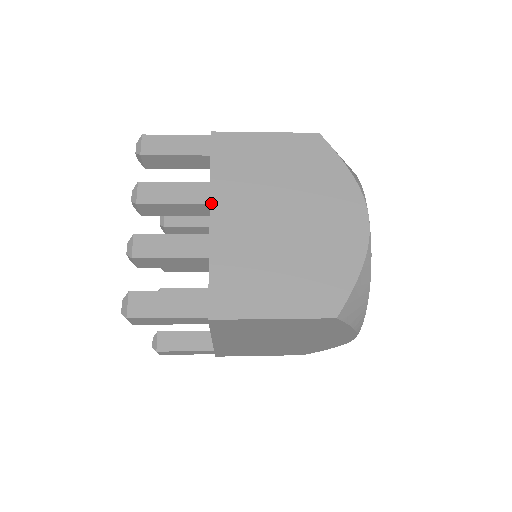
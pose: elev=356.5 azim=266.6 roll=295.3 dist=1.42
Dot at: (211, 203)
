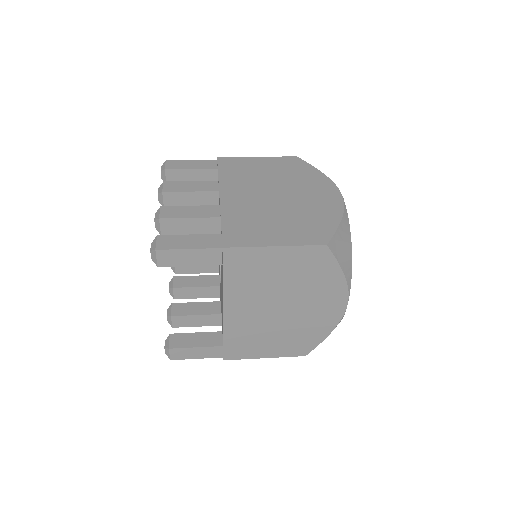
Dot at: (220, 189)
